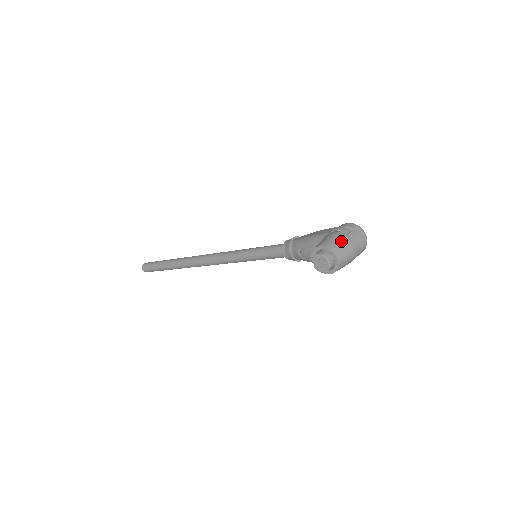
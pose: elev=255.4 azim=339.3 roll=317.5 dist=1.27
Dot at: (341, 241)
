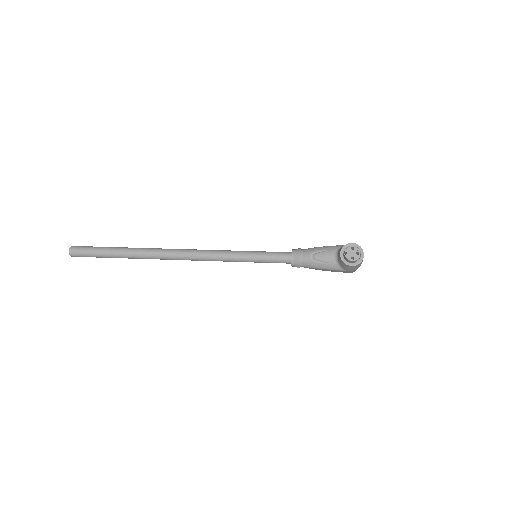
Dot at: occluded
